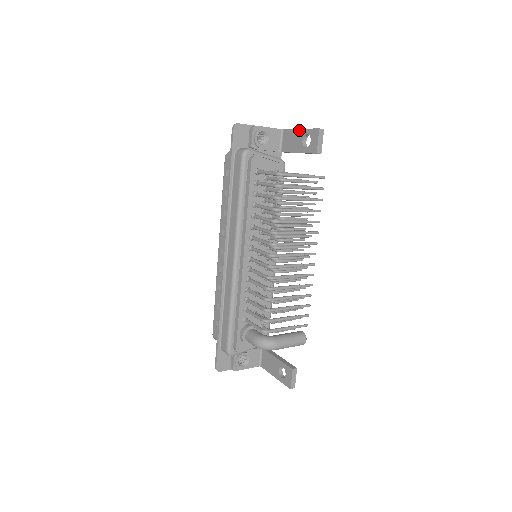
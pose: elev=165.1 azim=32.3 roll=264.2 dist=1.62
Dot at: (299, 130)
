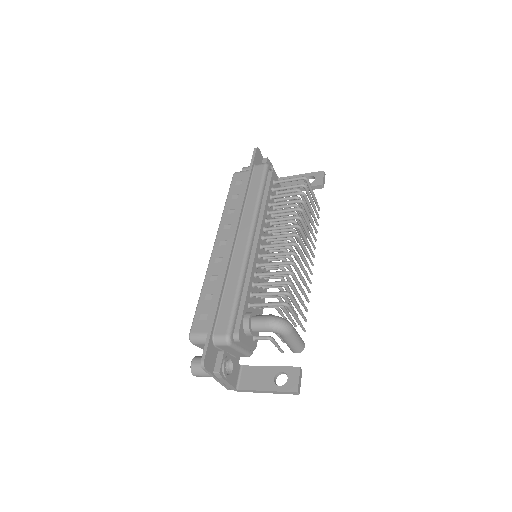
Dot at: (300, 175)
